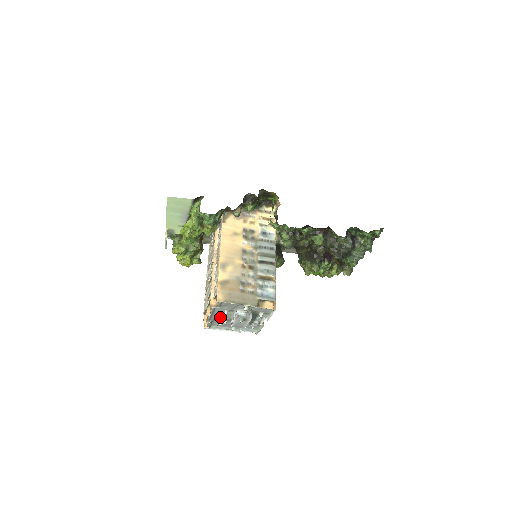
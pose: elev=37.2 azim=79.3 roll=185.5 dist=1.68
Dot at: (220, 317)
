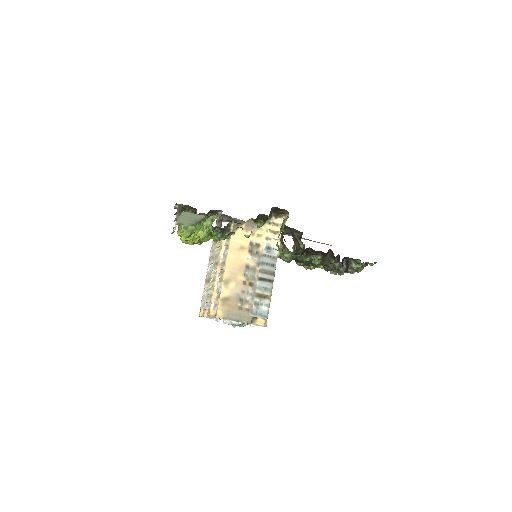
Dot at: occluded
